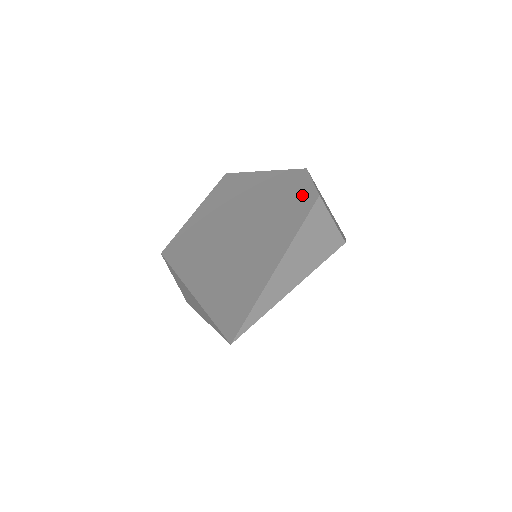
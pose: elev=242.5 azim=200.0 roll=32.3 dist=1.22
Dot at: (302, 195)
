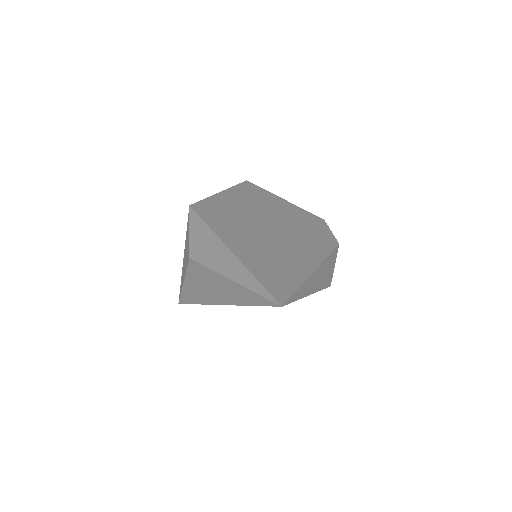
Dot at: (325, 236)
